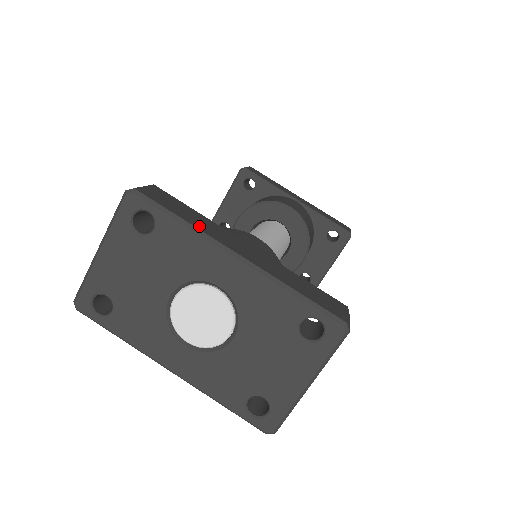
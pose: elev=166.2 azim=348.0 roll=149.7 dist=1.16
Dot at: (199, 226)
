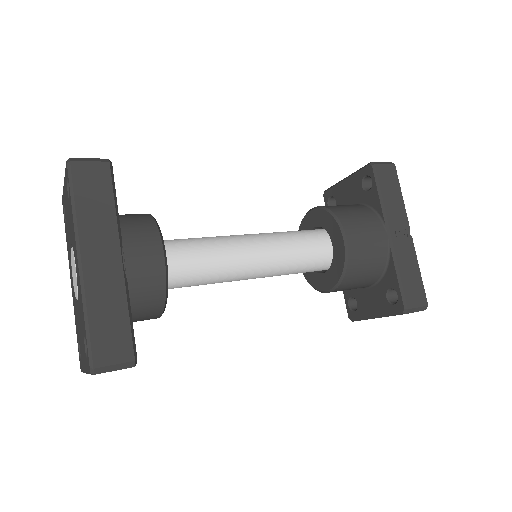
Dot at: (84, 220)
